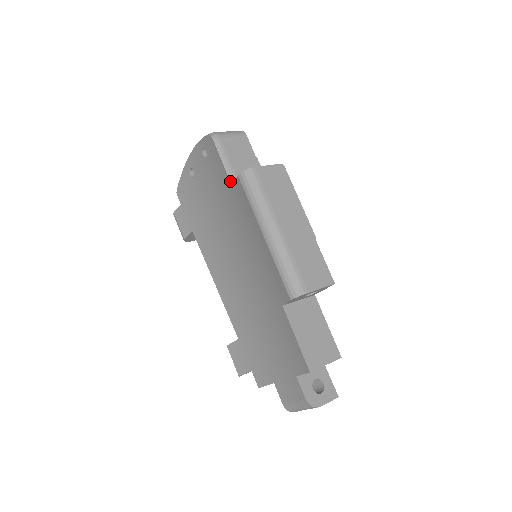
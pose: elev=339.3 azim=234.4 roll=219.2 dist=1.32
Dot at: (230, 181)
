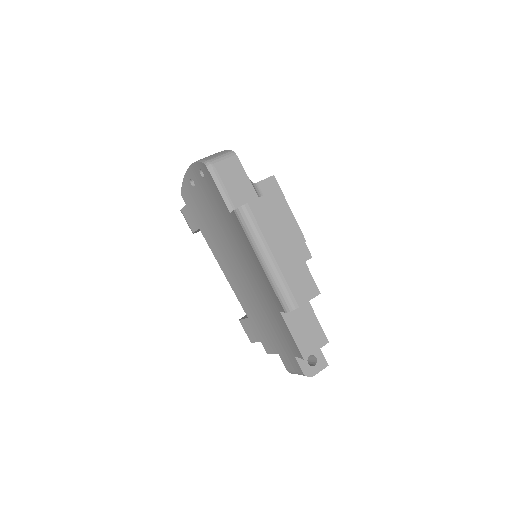
Dot at: (227, 208)
